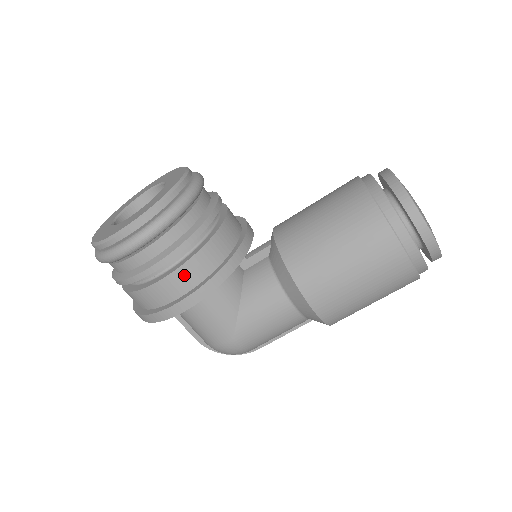
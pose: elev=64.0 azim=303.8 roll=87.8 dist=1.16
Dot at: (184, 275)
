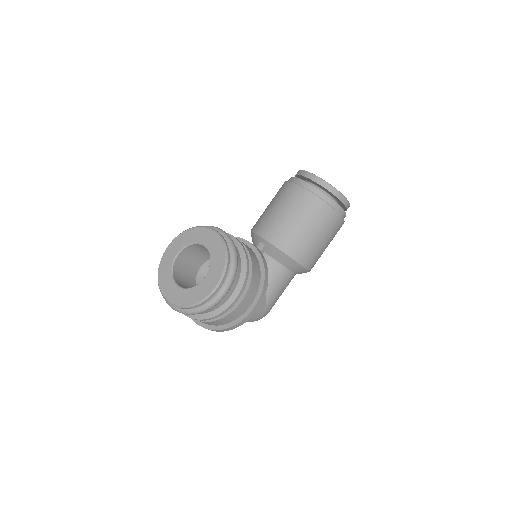
Dot at: (251, 293)
